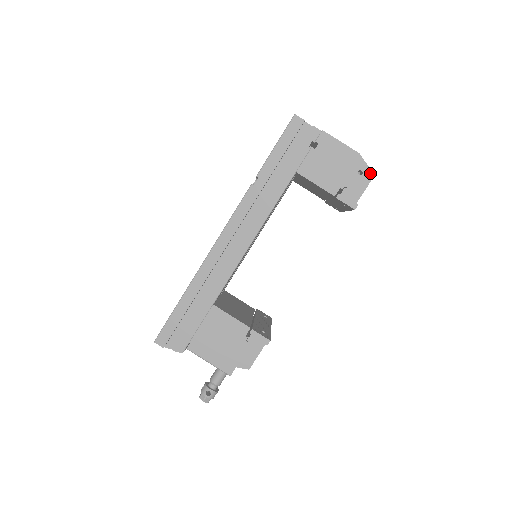
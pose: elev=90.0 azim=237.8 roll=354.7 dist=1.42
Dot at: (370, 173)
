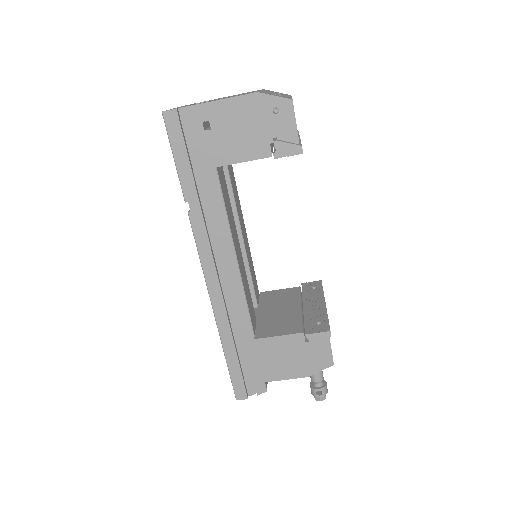
Dot at: (286, 102)
